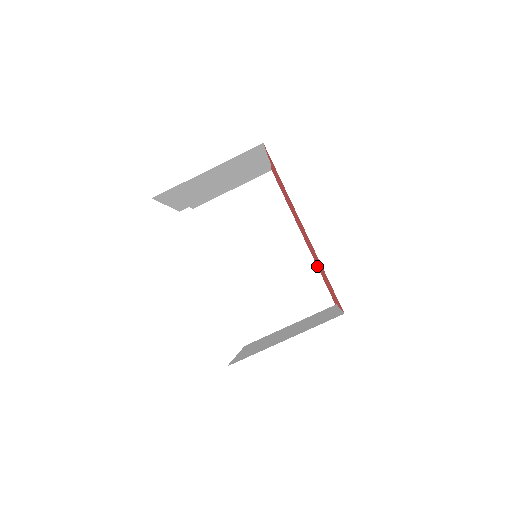
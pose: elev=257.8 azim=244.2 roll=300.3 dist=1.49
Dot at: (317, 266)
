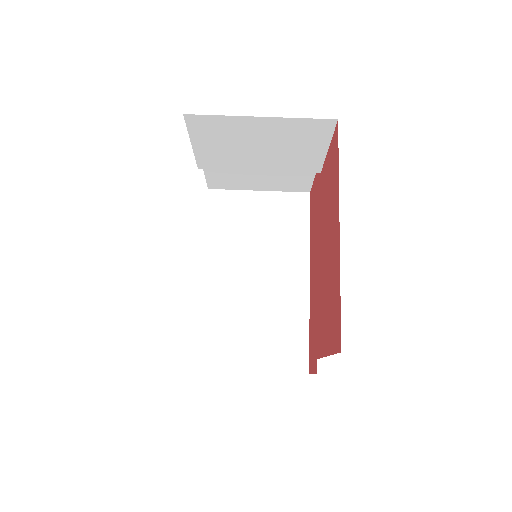
Dot at: (310, 312)
